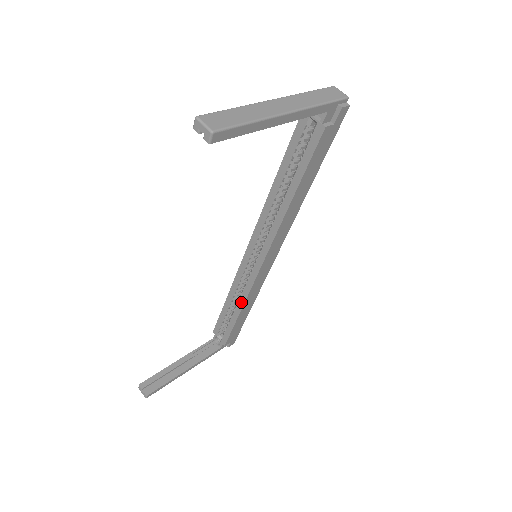
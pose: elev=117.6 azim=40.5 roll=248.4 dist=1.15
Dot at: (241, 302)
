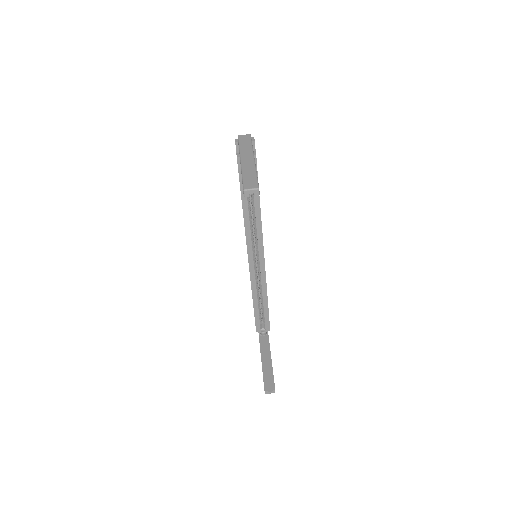
Dot at: (264, 291)
